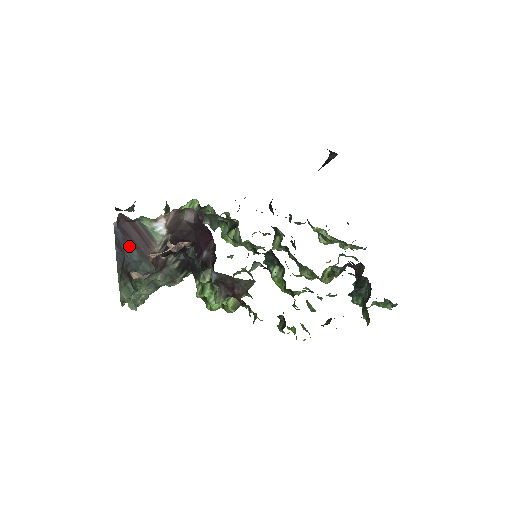
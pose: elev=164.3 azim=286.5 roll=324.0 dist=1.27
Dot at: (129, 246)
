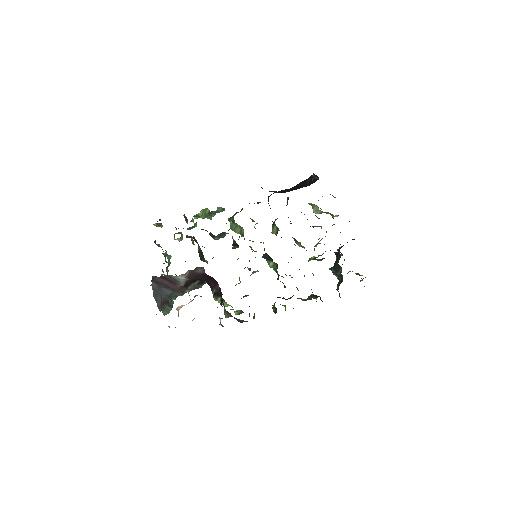
Dot at: (163, 289)
